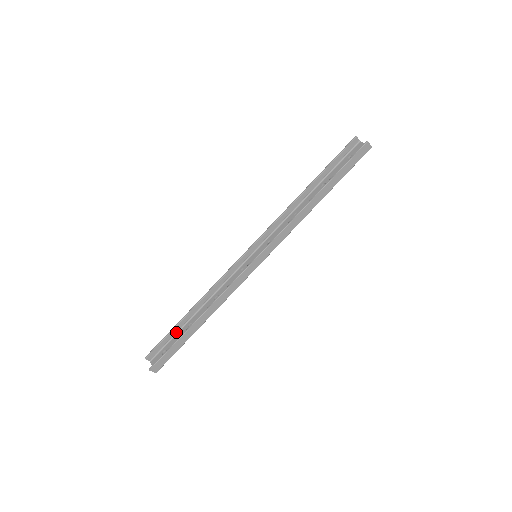
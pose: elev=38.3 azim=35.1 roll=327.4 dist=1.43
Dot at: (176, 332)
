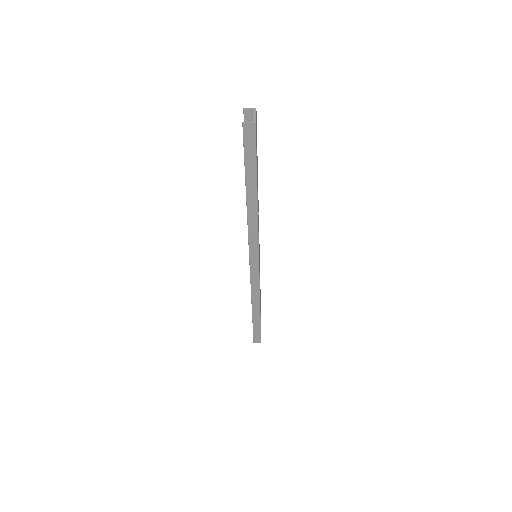
Dot at: occluded
